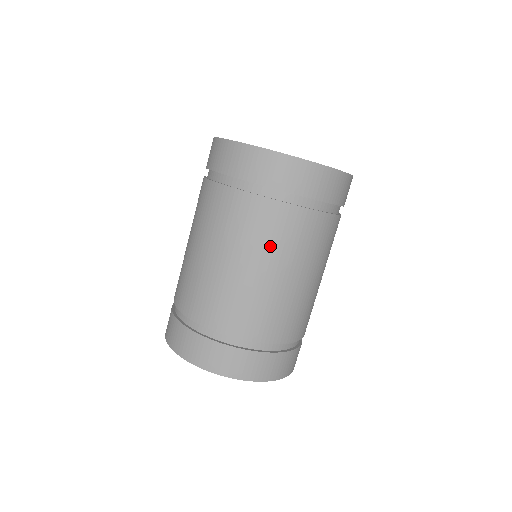
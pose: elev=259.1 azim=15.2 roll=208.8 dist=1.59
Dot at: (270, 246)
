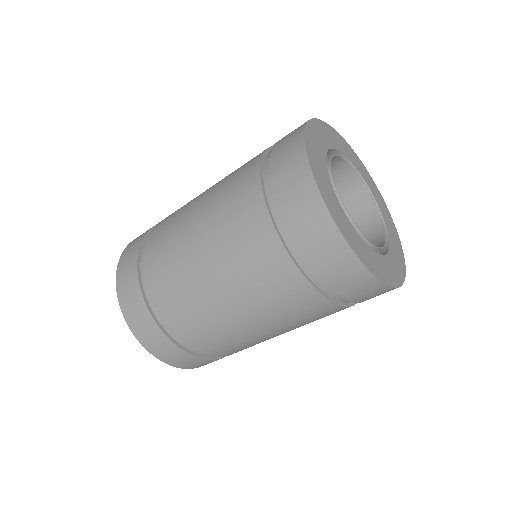
Dot at: (254, 290)
